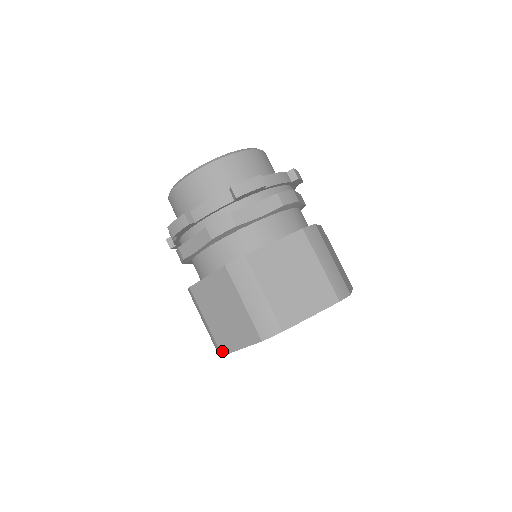
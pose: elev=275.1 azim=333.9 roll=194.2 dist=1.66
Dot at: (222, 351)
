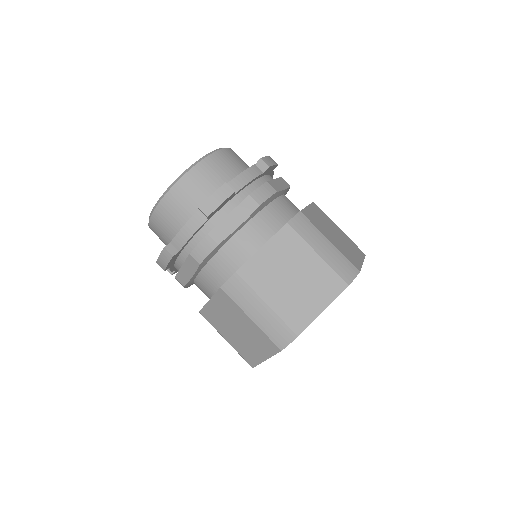
Dot at: (297, 329)
